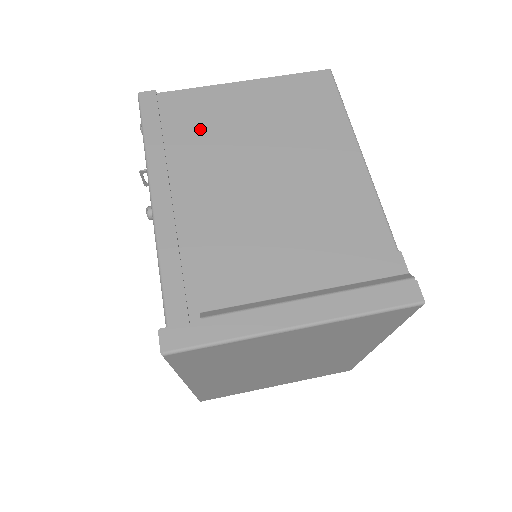
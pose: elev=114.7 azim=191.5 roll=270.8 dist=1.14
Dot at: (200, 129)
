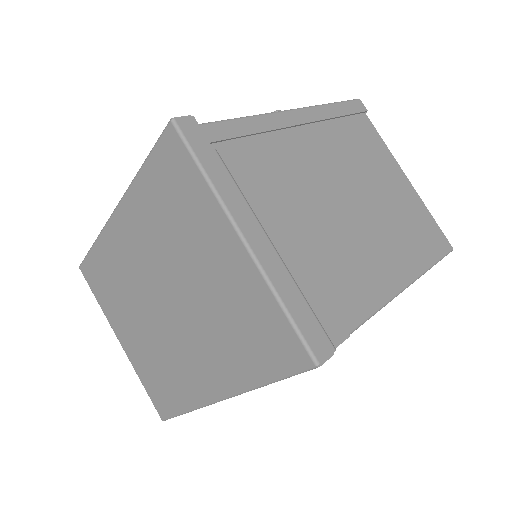
Dot at: (358, 146)
